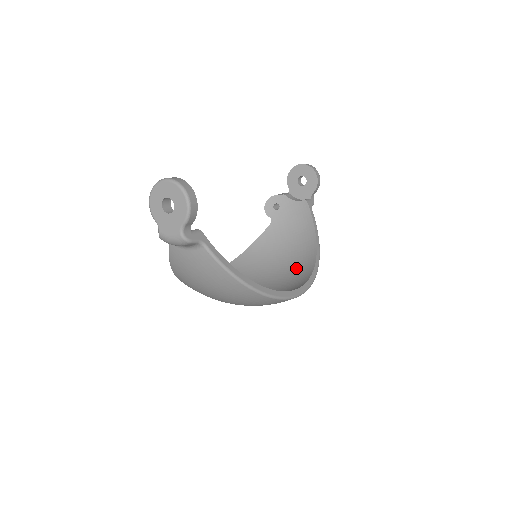
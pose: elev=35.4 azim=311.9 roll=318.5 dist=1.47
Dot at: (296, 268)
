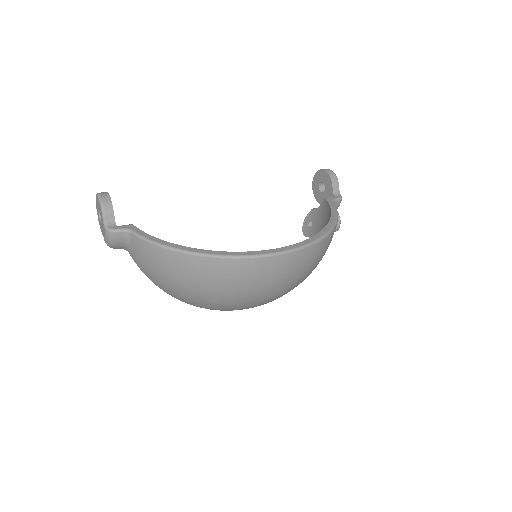
Dot at: occluded
